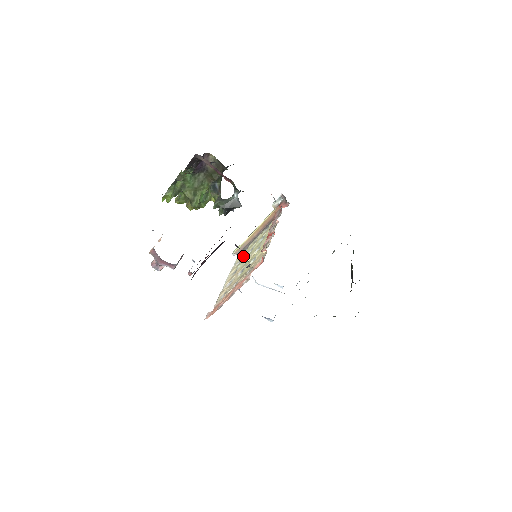
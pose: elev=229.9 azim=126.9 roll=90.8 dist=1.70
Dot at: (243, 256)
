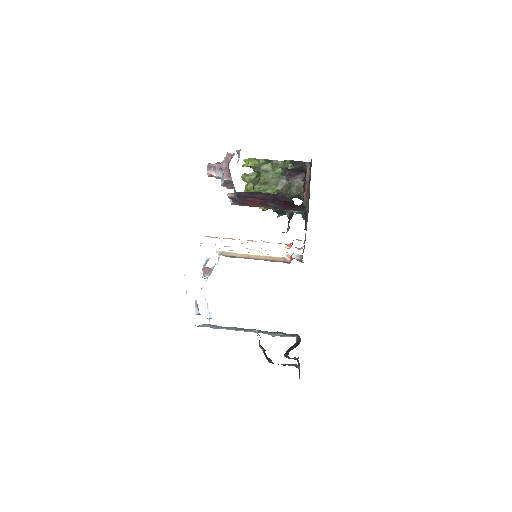
Dot at: occluded
